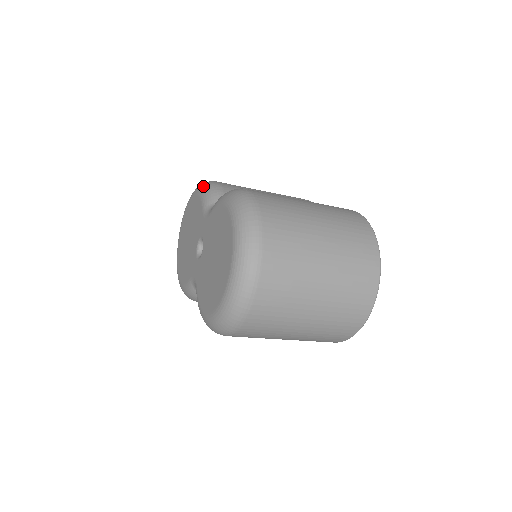
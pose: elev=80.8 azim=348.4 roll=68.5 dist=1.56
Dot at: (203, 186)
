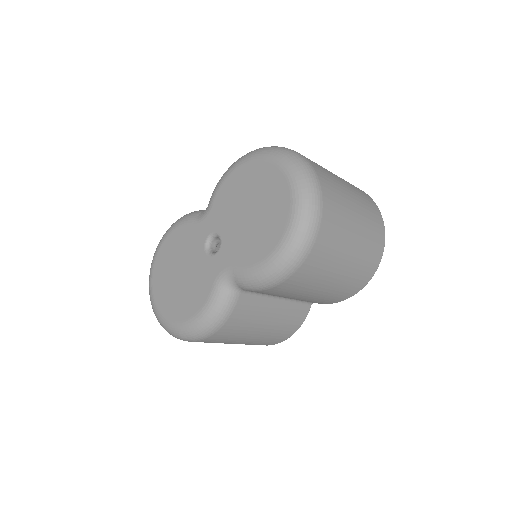
Dot at: (174, 223)
